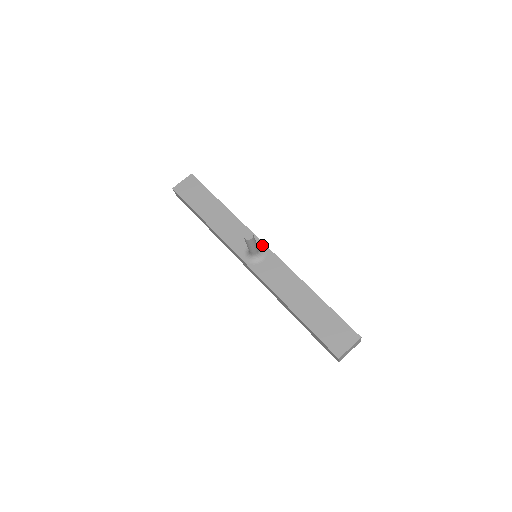
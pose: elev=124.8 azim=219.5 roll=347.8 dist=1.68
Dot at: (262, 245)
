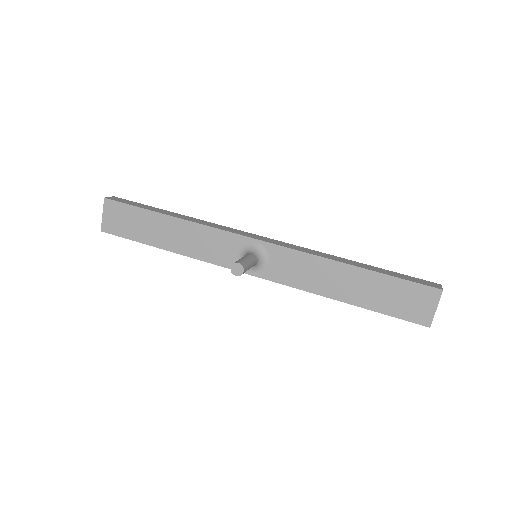
Dot at: (254, 242)
